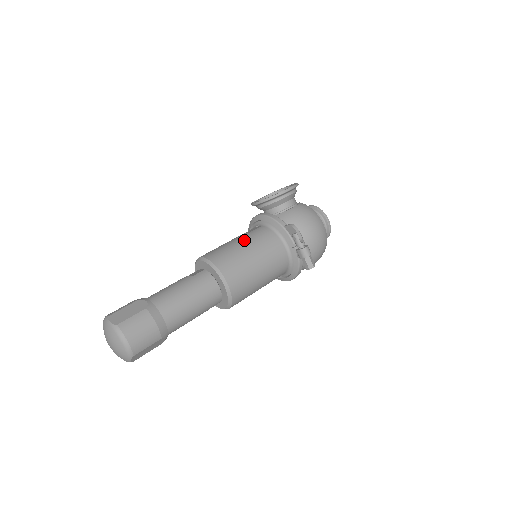
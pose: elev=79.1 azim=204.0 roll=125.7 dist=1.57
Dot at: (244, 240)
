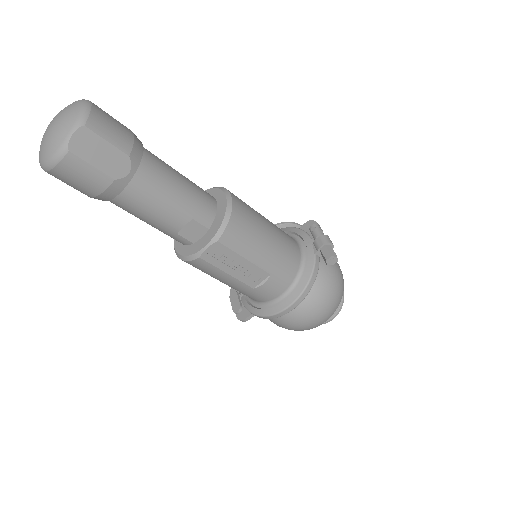
Dot at: occluded
